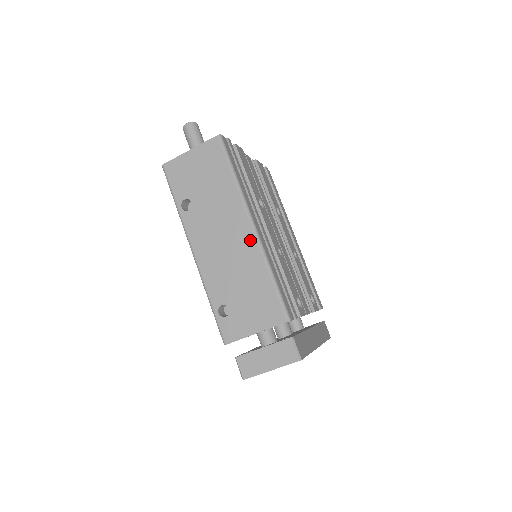
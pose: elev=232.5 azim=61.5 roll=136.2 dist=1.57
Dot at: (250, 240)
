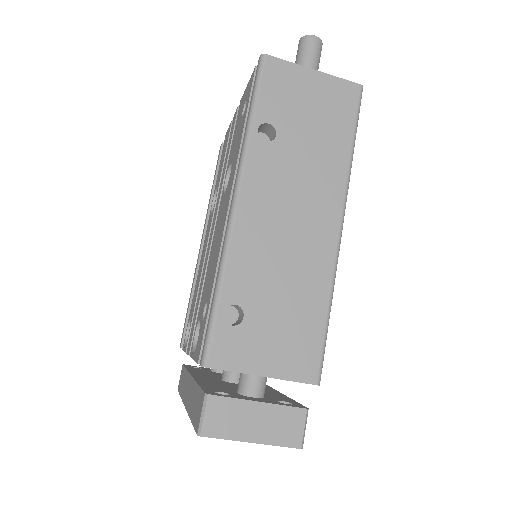
Dot at: (328, 243)
